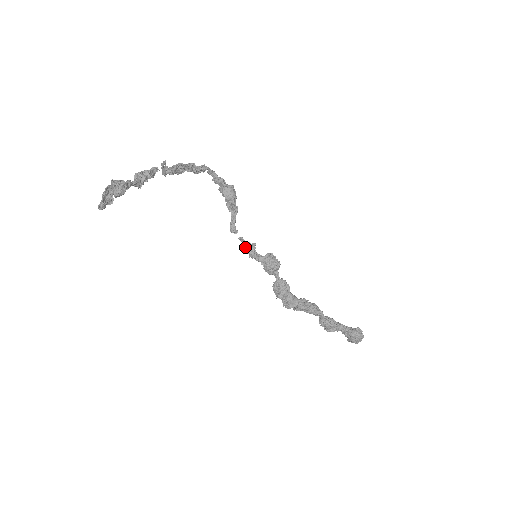
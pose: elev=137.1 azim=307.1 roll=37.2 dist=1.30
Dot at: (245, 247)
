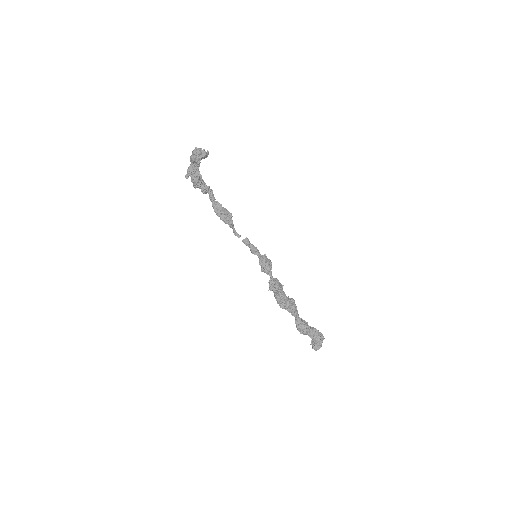
Dot at: (251, 245)
